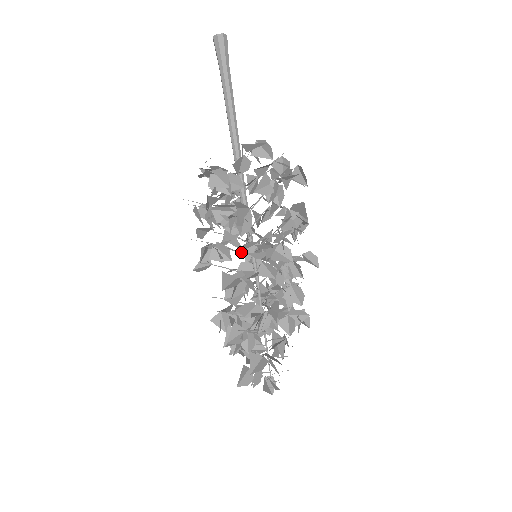
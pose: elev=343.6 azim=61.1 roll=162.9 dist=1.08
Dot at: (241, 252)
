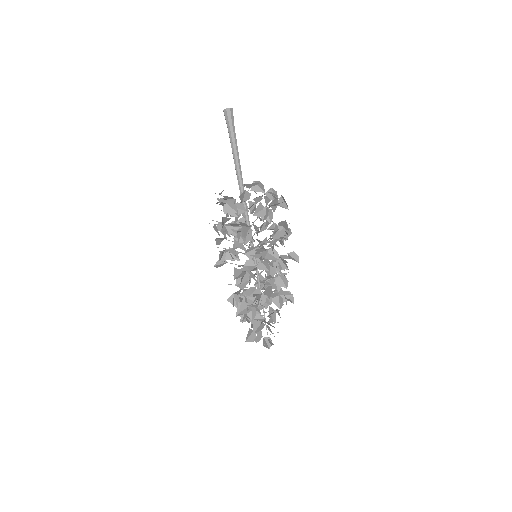
Dot at: (246, 254)
